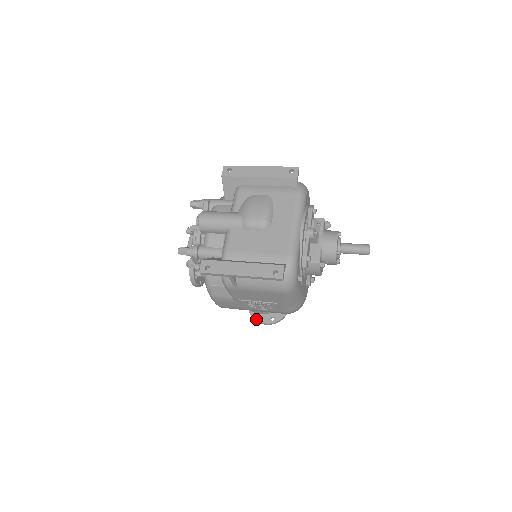
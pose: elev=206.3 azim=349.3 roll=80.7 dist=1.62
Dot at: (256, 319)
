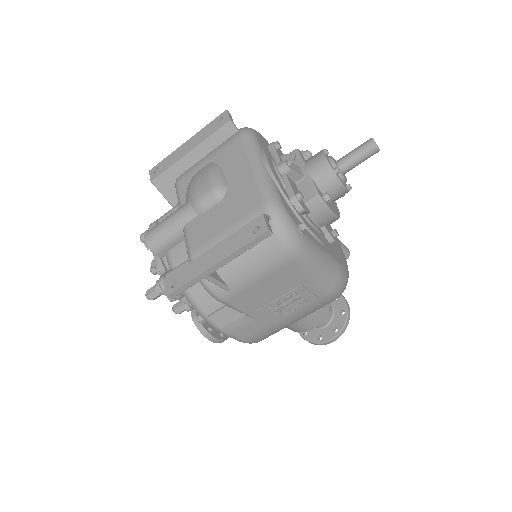
Dot at: (317, 342)
